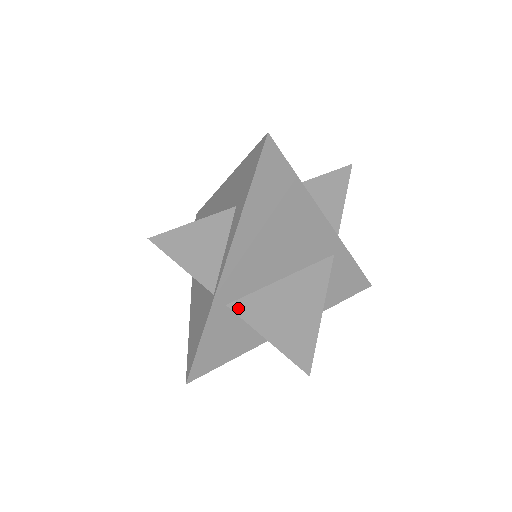
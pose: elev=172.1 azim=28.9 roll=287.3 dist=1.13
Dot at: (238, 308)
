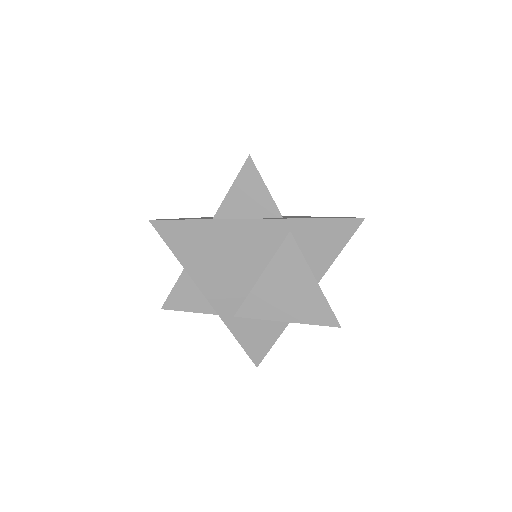
Dot at: (244, 314)
